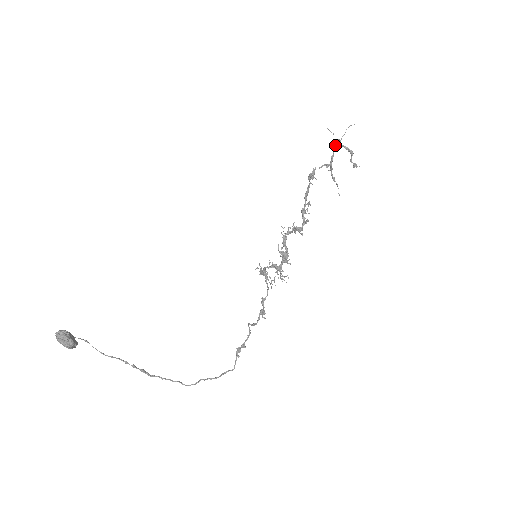
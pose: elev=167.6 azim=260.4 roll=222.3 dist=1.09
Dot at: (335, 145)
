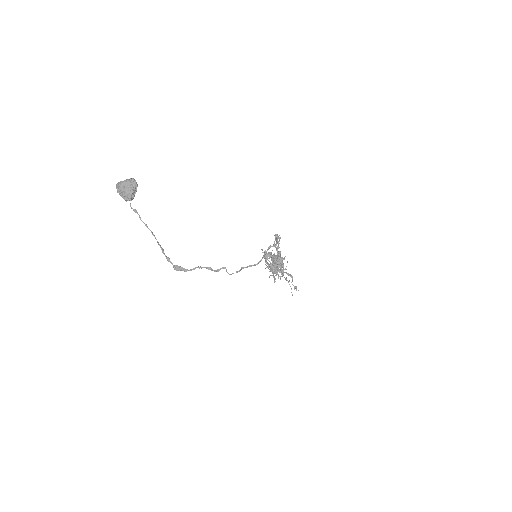
Dot at: occluded
